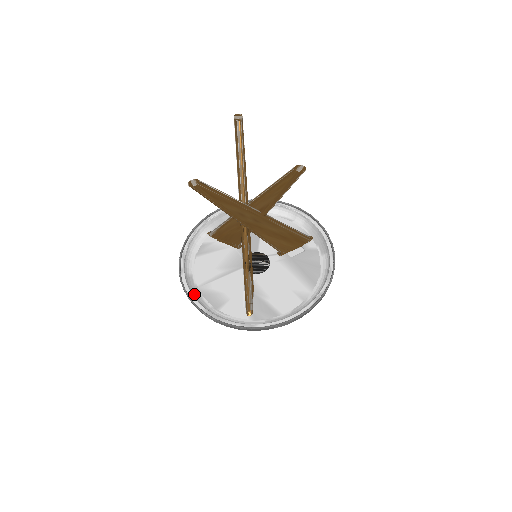
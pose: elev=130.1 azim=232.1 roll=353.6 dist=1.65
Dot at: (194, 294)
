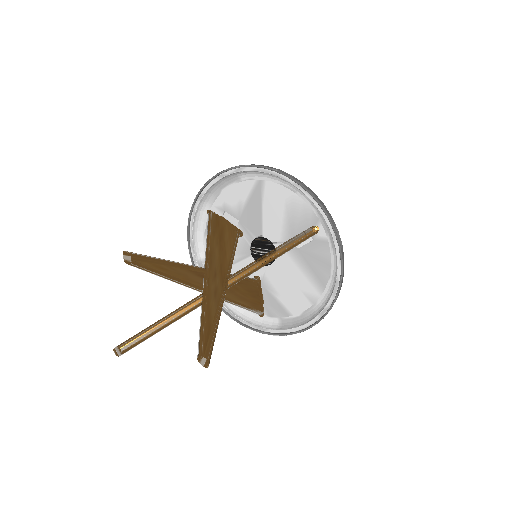
Dot at: occluded
